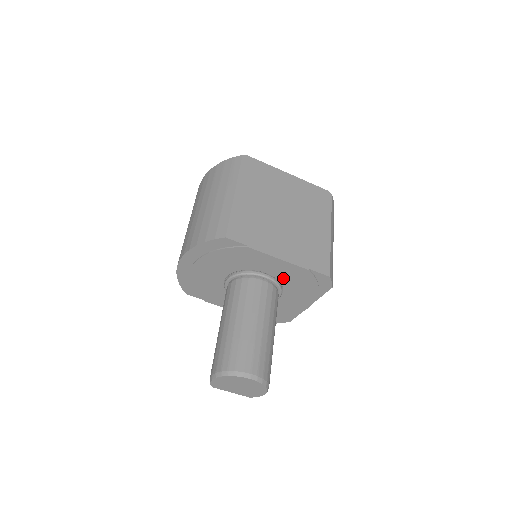
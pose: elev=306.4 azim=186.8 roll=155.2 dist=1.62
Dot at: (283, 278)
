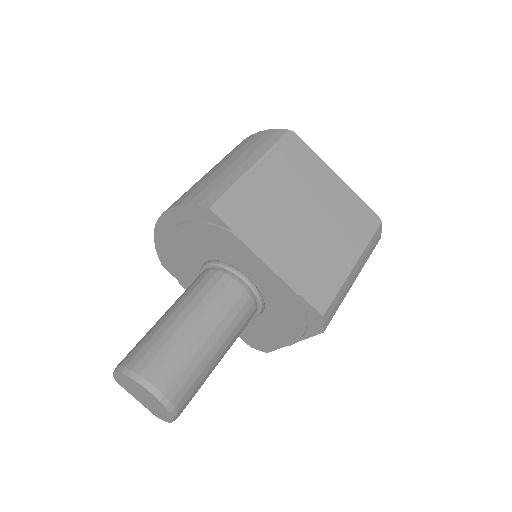
Dot at: (267, 293)
